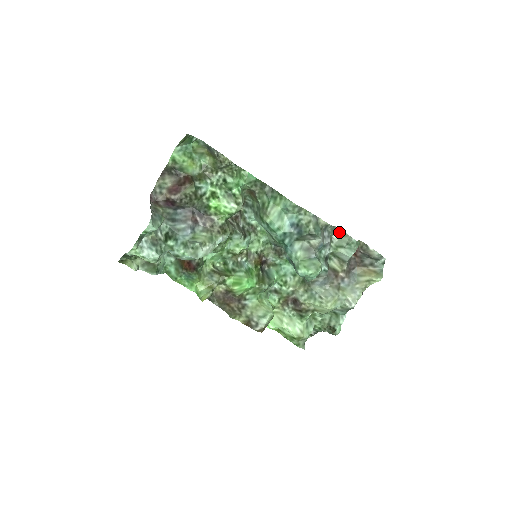
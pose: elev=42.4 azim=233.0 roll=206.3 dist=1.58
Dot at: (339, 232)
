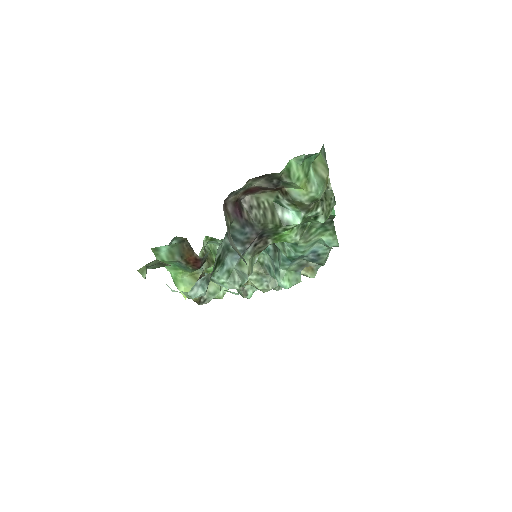
Dot at: occluded
